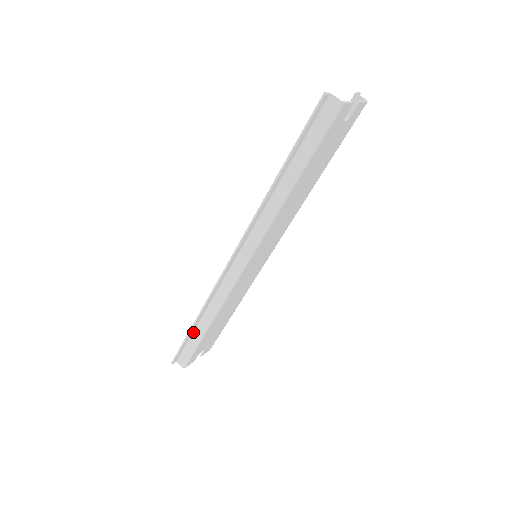
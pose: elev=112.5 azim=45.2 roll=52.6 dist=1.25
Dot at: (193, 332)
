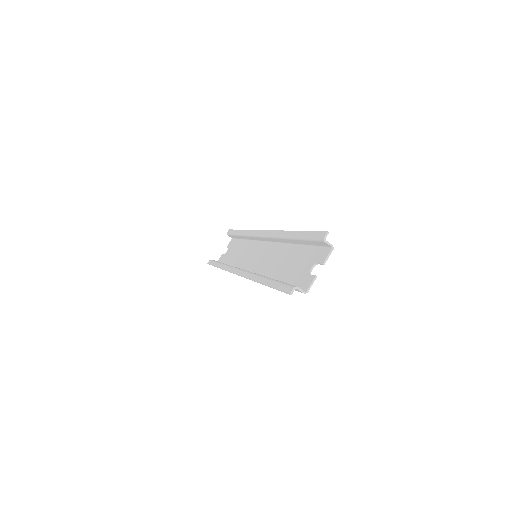
Dot at: occluded
